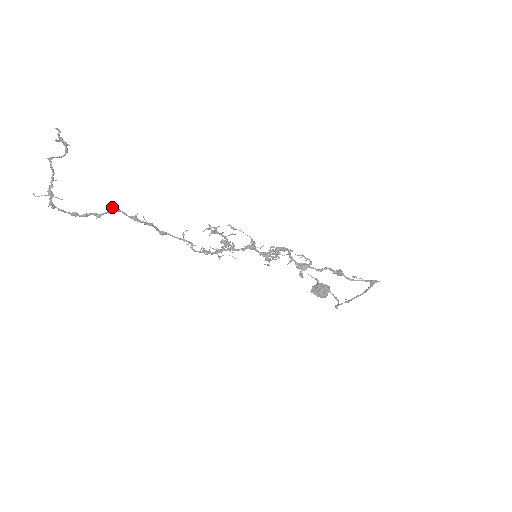
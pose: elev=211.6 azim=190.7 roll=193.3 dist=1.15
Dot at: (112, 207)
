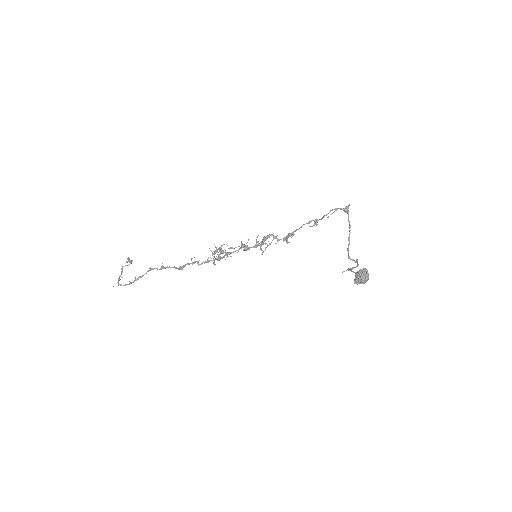
Dot at: occluded
